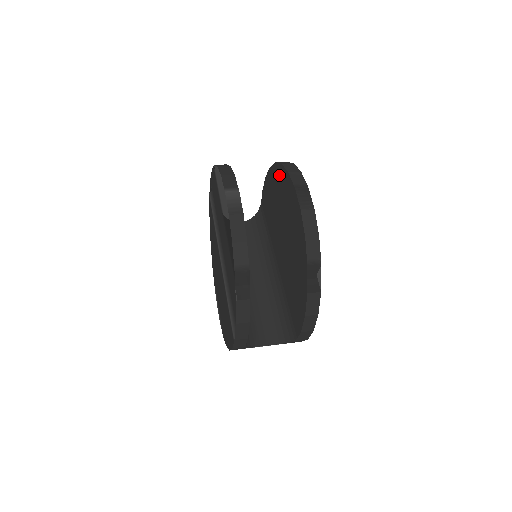
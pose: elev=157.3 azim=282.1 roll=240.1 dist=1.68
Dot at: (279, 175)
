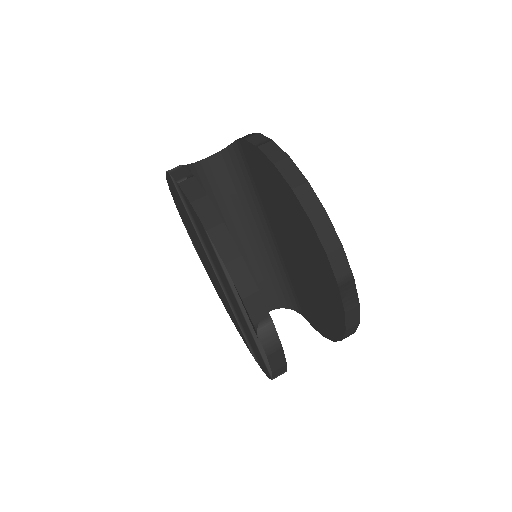
Dot at: (301, 217)
